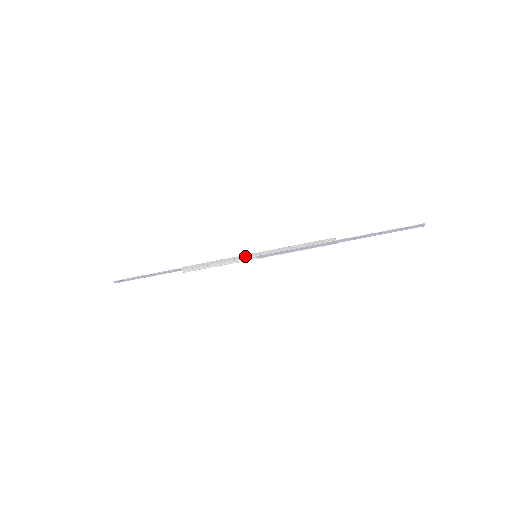
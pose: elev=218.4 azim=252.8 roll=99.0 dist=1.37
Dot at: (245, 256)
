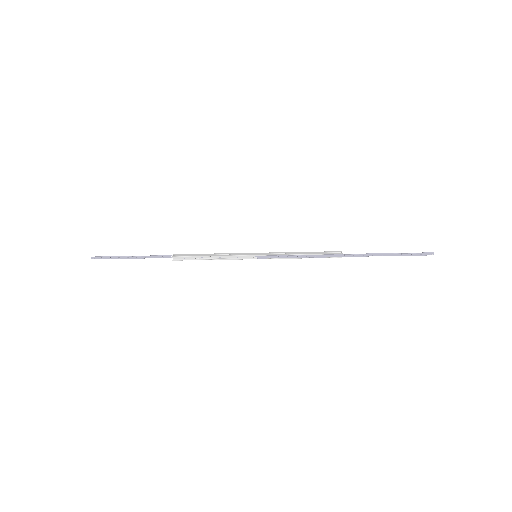
Dot at: (245, 254)
